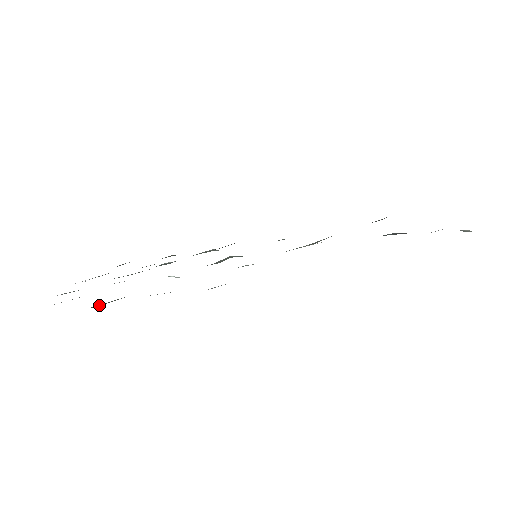
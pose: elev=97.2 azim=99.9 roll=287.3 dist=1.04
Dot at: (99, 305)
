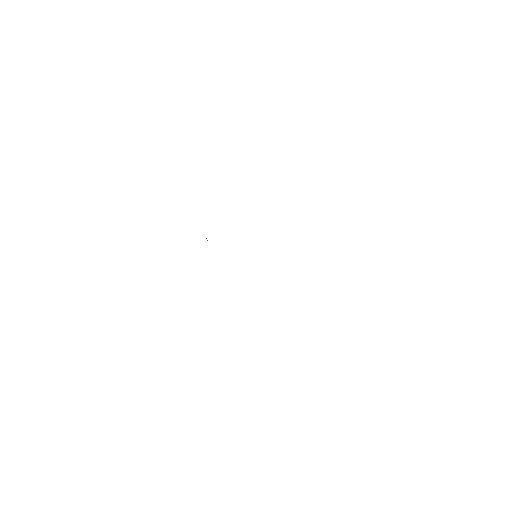
Dot at: occluded
